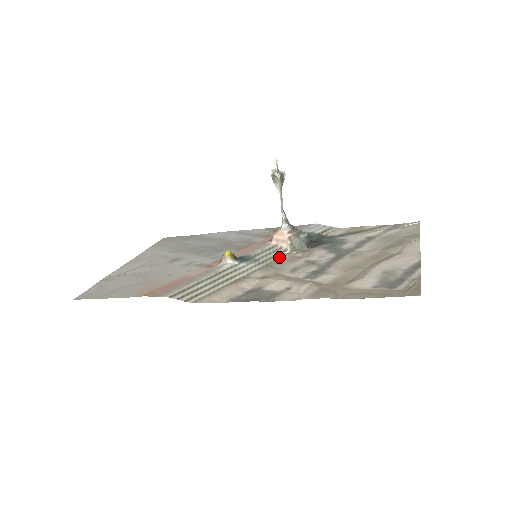
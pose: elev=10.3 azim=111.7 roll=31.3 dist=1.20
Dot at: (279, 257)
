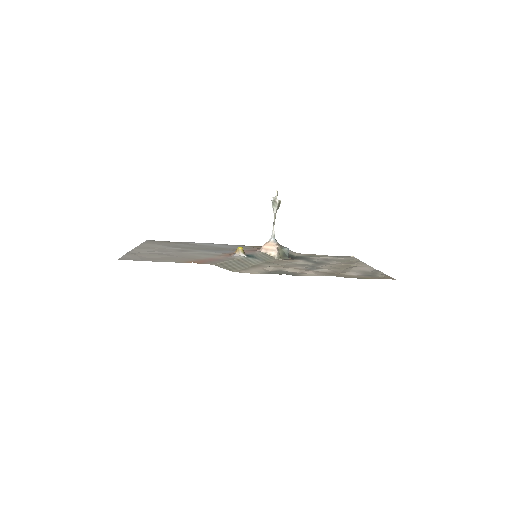
Dot at: (273, 260)
